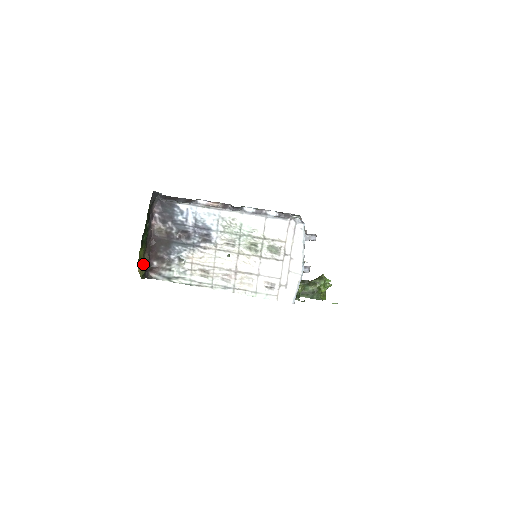
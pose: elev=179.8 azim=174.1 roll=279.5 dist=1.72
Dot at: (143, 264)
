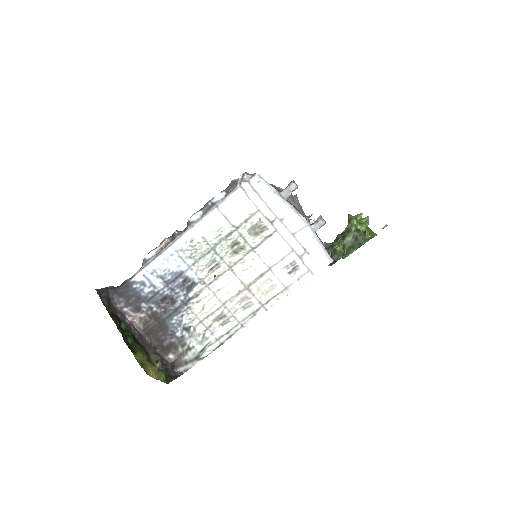
Dot at: (155, 367)
